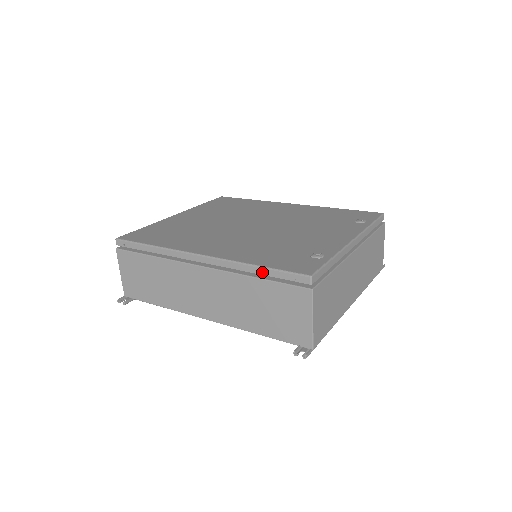
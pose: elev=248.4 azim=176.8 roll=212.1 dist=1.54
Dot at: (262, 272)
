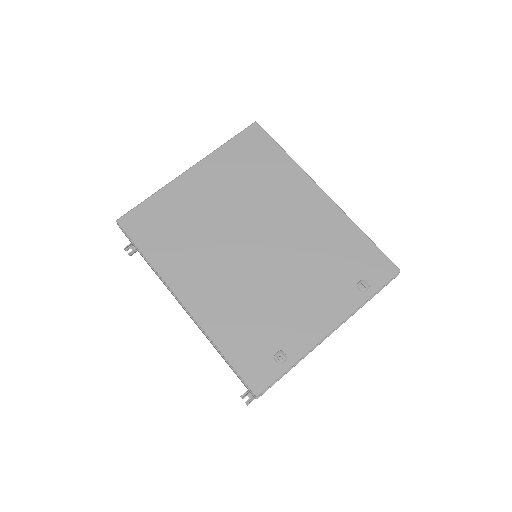
Dot at: (225, 359)
